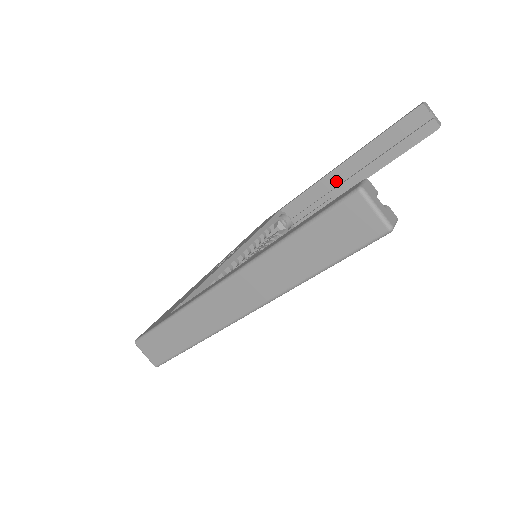
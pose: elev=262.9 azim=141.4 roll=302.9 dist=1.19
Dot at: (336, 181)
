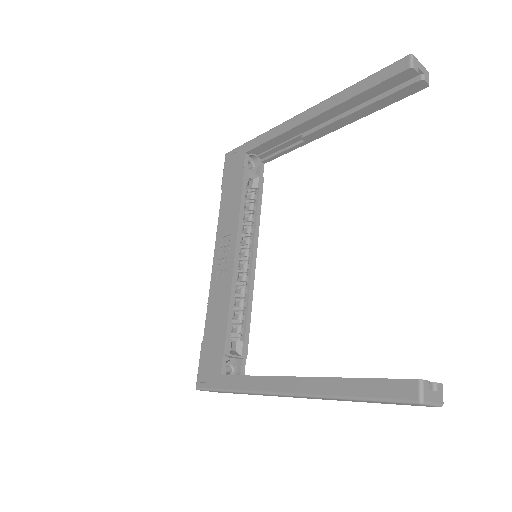
Dot at: occluded
